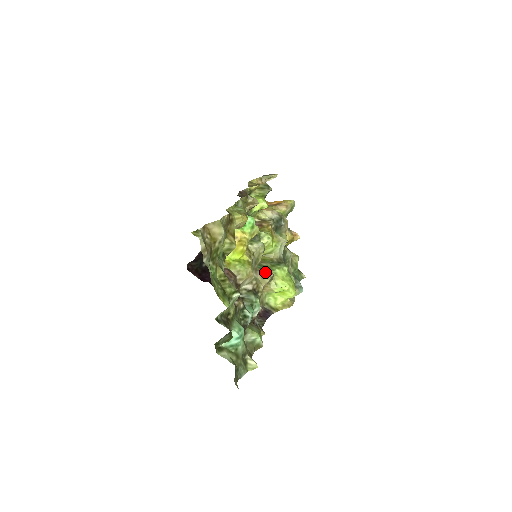
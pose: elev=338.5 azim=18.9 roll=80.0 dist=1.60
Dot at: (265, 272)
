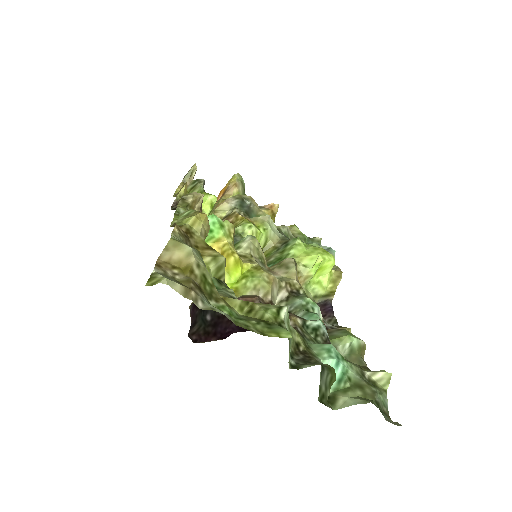
Dot at: (282, 264)
